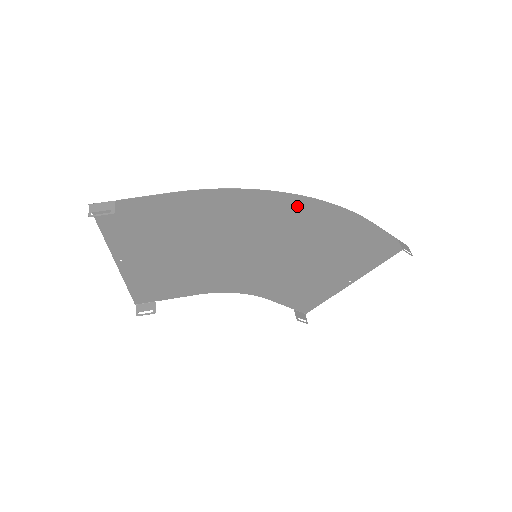
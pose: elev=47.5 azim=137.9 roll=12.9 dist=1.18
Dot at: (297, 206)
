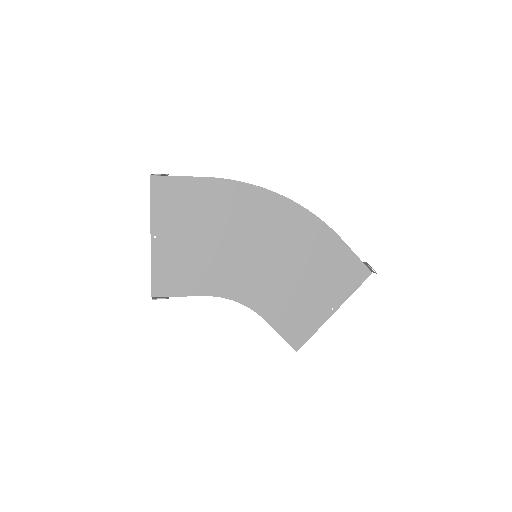
Dot at: (286, 209)
